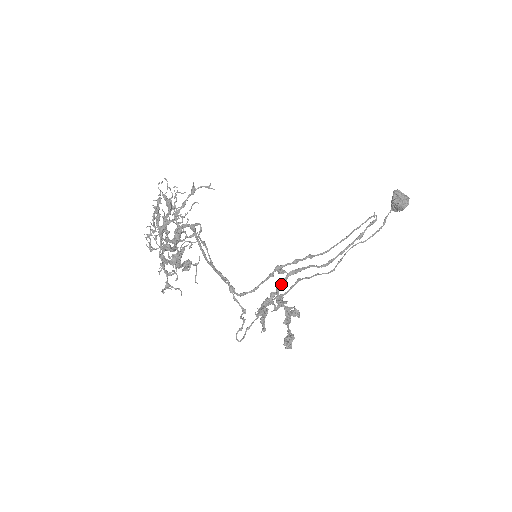
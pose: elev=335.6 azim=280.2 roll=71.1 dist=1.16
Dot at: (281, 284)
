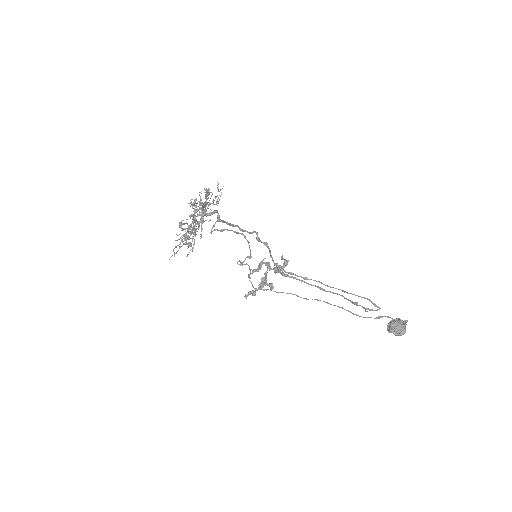
Dot at: occluded
